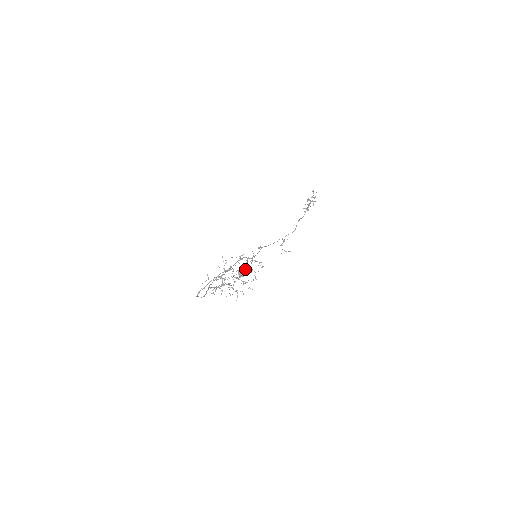
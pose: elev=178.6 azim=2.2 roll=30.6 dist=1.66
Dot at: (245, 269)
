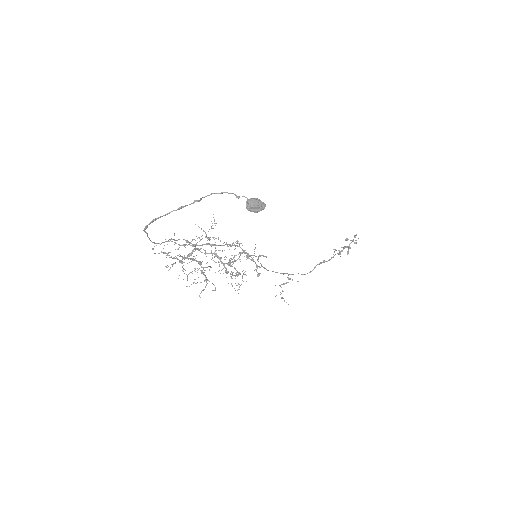
Dot at: occluded
